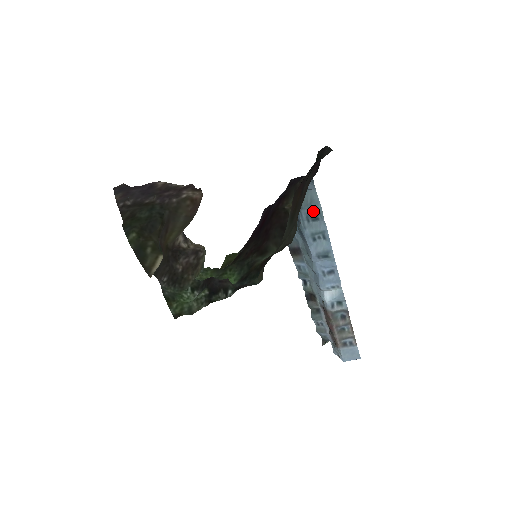
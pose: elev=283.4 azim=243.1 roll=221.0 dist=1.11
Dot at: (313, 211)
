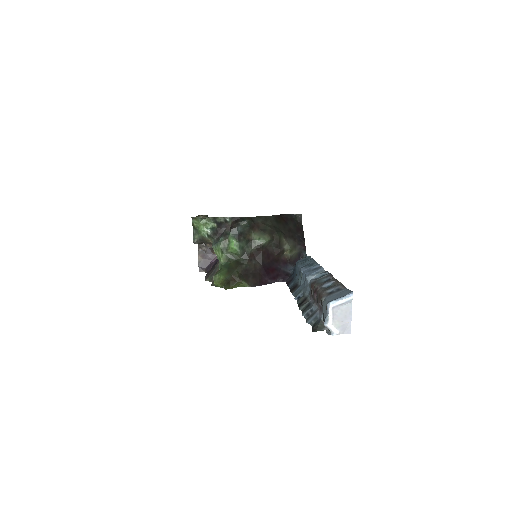
Dot at: (305, 259)
